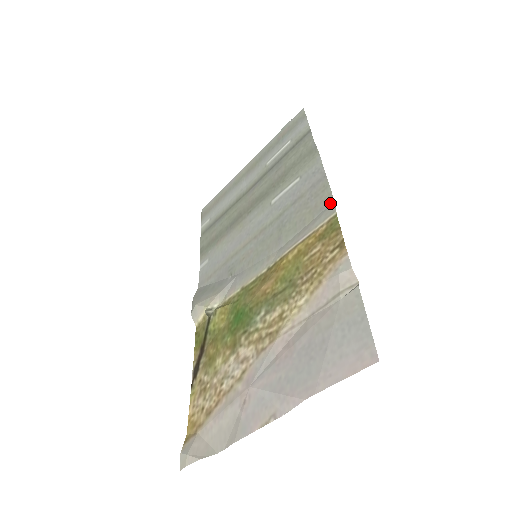
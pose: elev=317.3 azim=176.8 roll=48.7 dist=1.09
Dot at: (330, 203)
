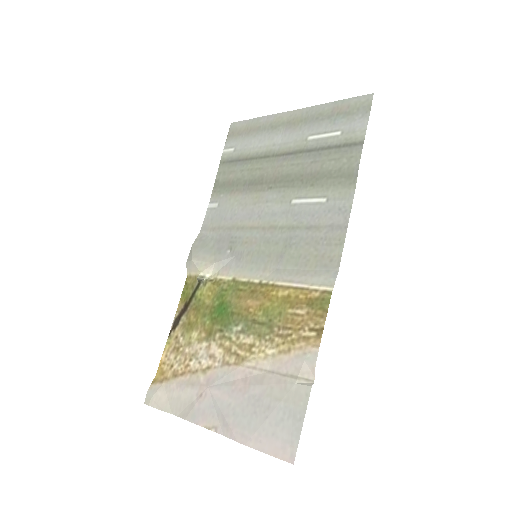
Dot at: (334, 268)
